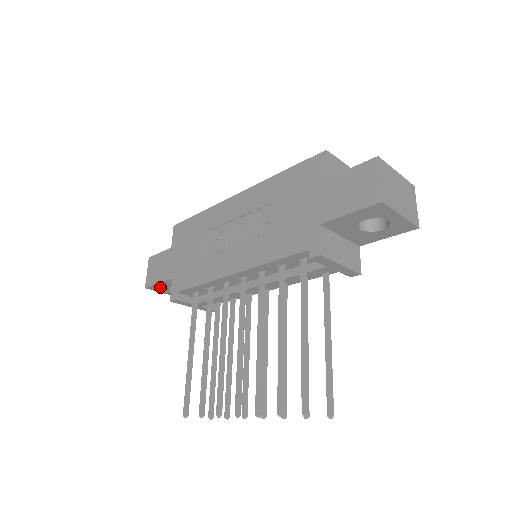
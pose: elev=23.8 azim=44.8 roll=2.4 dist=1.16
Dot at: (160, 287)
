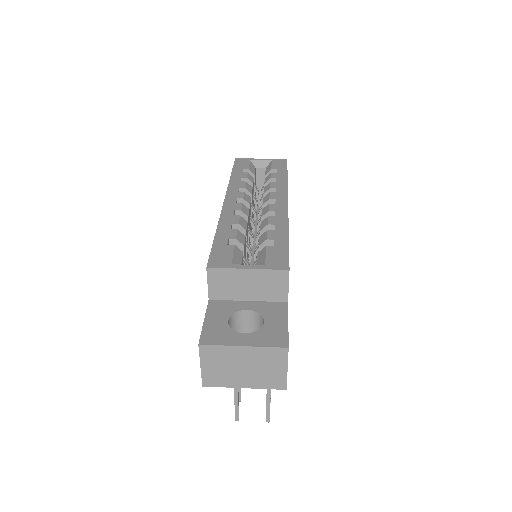
Dot at: occluded
